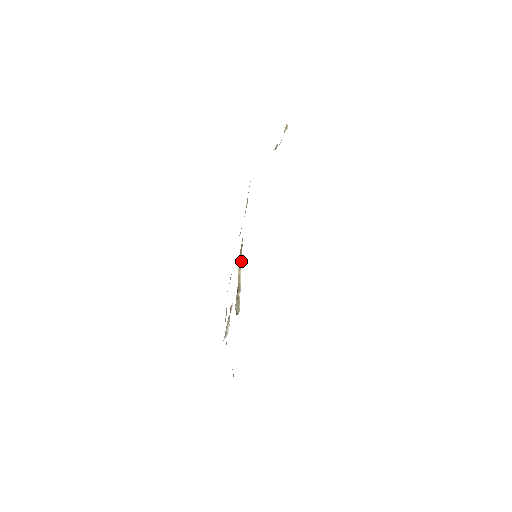
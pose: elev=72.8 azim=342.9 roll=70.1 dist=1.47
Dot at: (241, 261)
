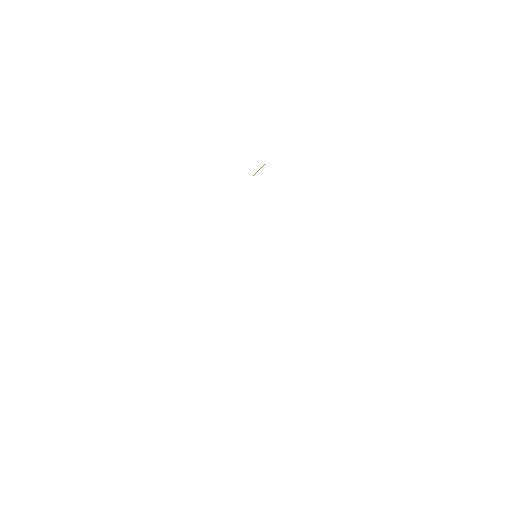
Dot at: occluded
